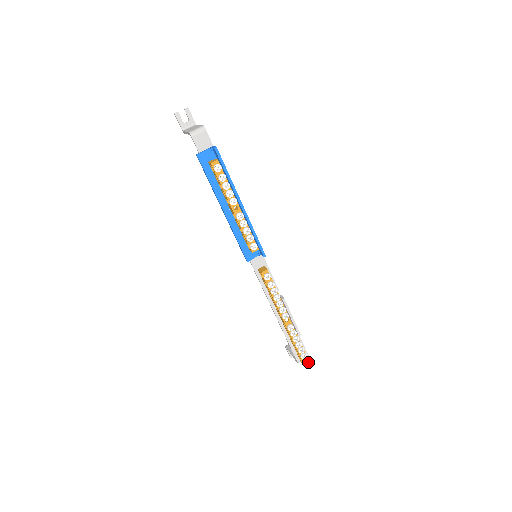
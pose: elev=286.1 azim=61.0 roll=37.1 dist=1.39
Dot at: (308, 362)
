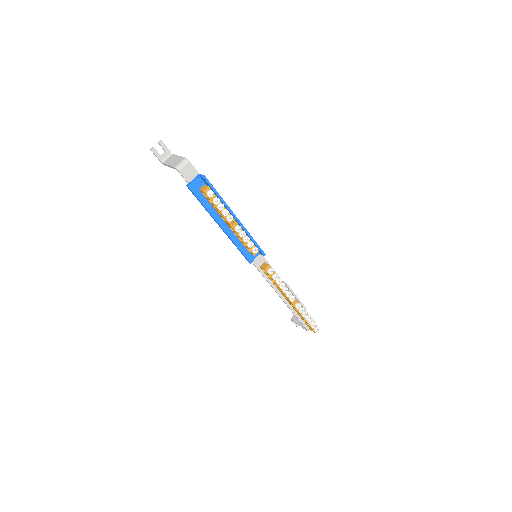
Dot at: (318, 329)
